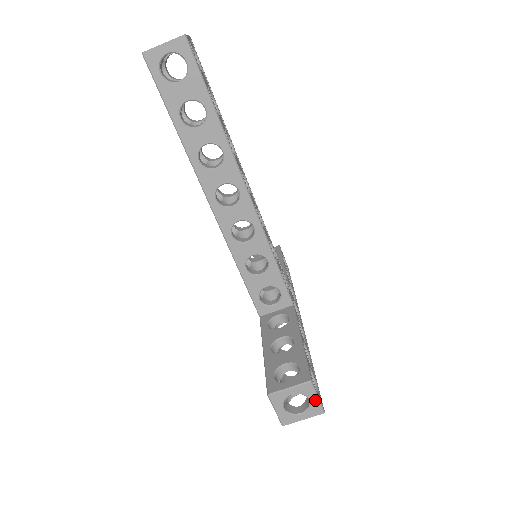
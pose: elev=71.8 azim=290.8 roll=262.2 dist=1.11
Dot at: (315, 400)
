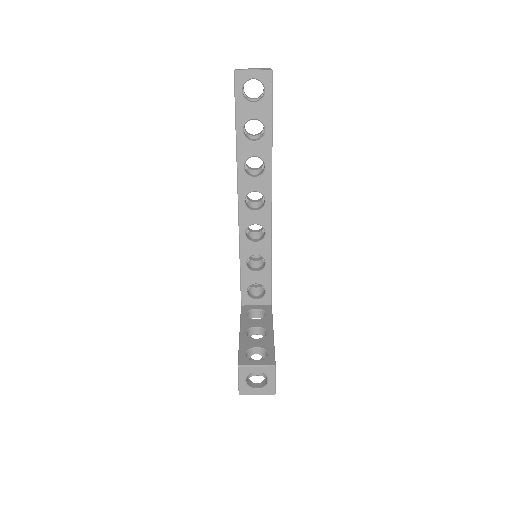
Dot at: (272, 382)
